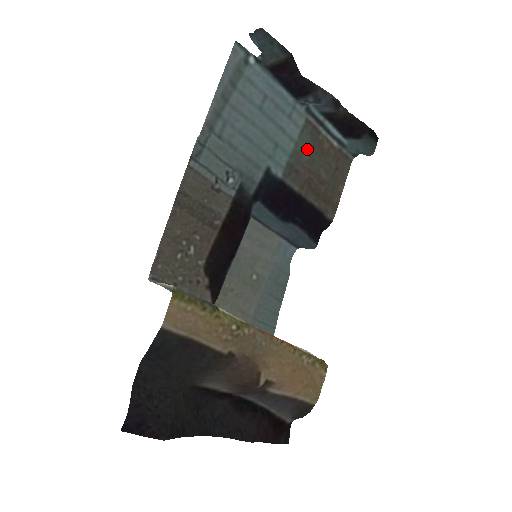
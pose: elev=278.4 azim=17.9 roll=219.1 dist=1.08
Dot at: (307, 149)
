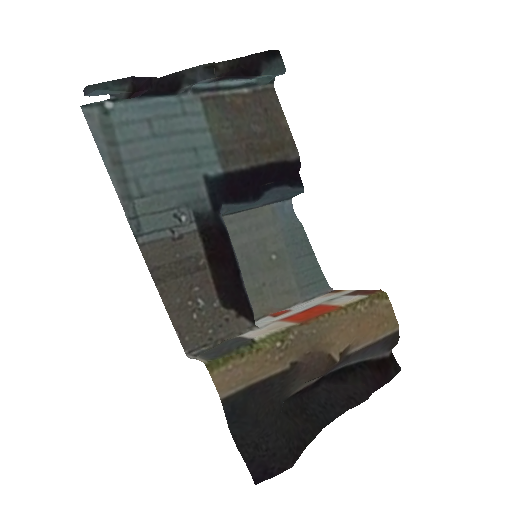
Dot at: (224, 124)
